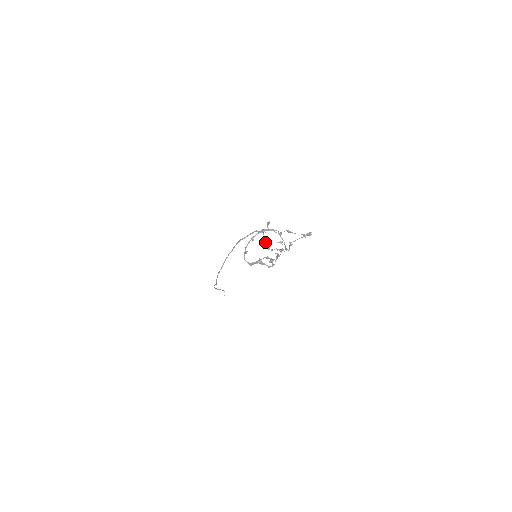
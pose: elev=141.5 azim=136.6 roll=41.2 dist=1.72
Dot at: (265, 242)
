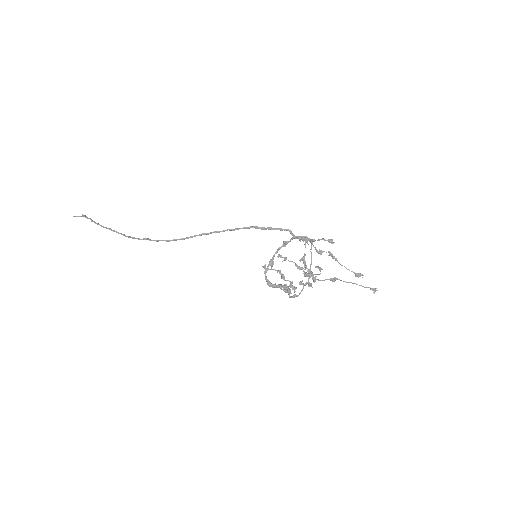
Dot at: (302, 259)
